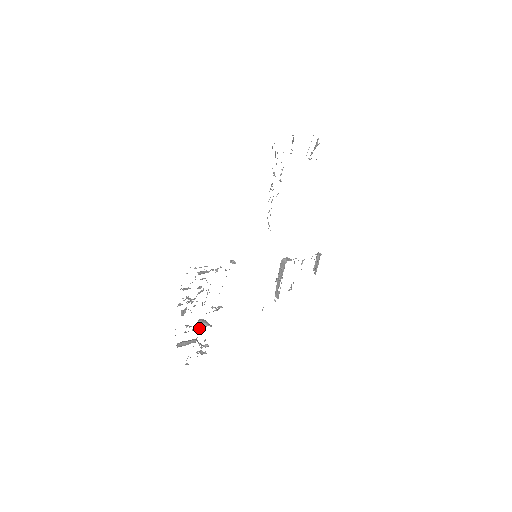
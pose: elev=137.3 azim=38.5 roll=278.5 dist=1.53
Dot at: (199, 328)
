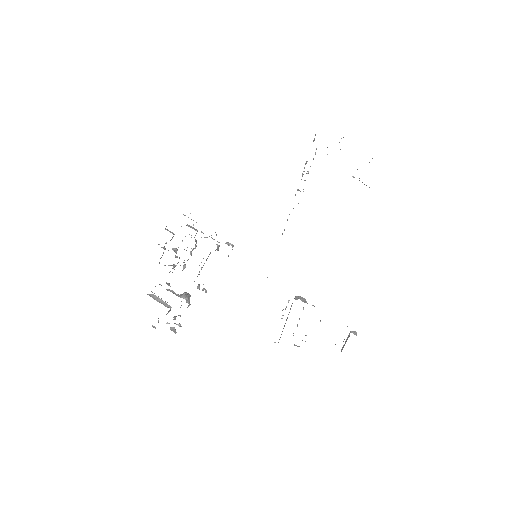
Dot at: (175, 294)
